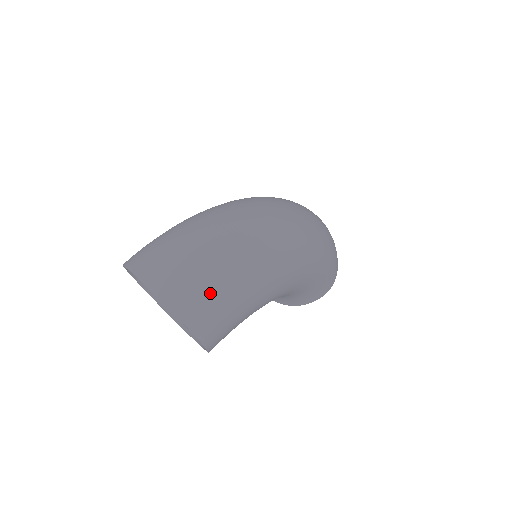
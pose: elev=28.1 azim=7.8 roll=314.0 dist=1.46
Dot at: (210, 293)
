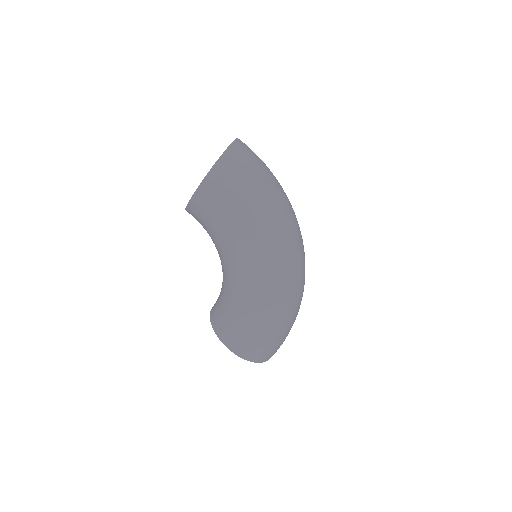
Dot at: (244, 174)
